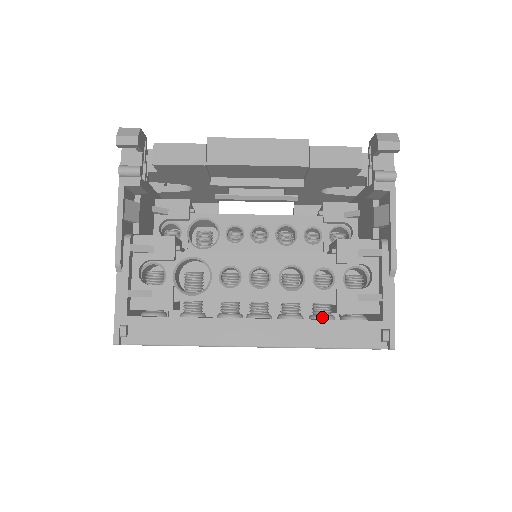
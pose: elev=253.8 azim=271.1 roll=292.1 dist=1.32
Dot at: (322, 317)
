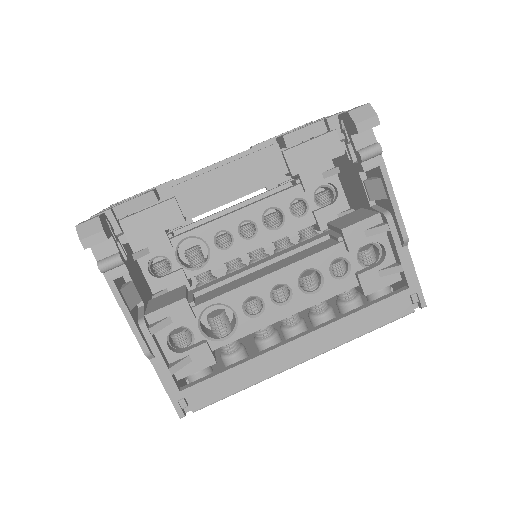
Dot at: (351, 302)
